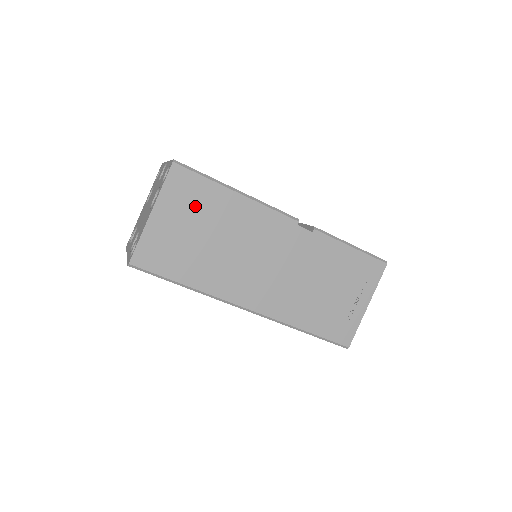
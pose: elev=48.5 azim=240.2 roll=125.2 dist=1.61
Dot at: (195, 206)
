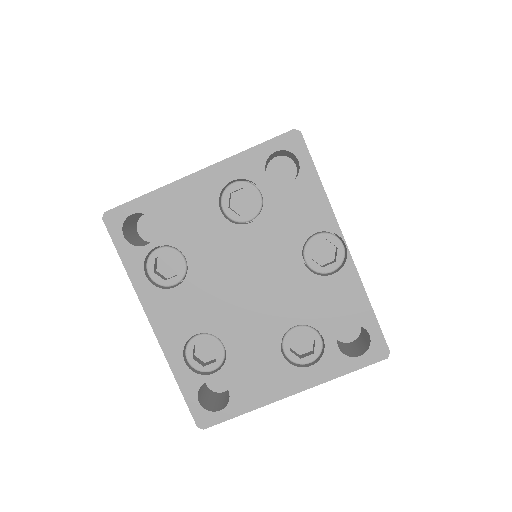
Dot at: occluded
